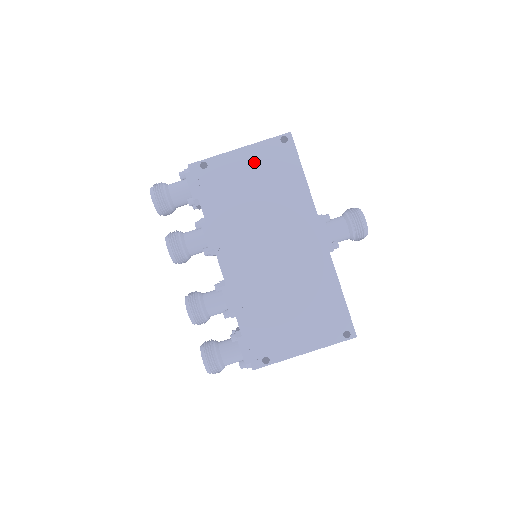
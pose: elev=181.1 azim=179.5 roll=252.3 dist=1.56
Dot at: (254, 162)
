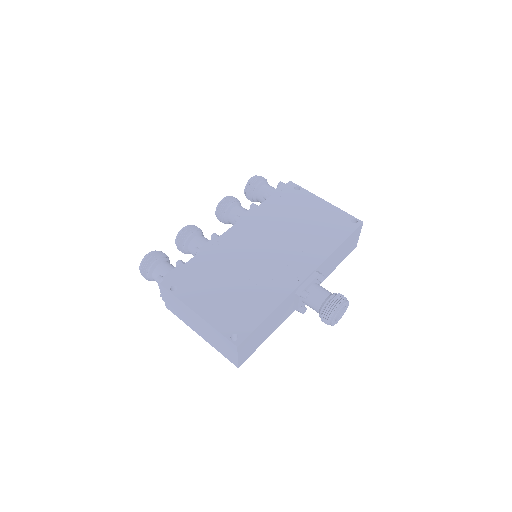
Dot at: (323, 212)
